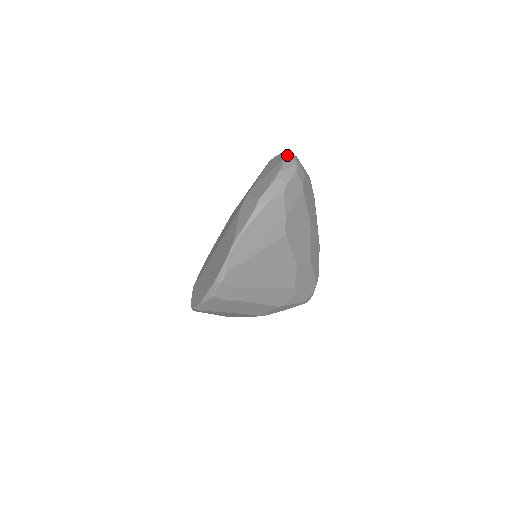
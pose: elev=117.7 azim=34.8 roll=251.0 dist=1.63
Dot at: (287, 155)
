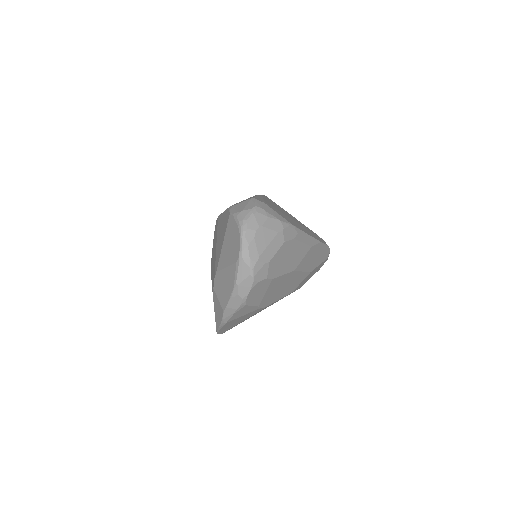
Dot at: (239, 257)
